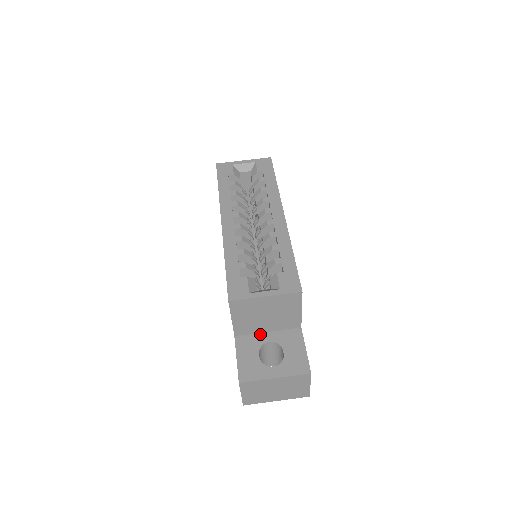
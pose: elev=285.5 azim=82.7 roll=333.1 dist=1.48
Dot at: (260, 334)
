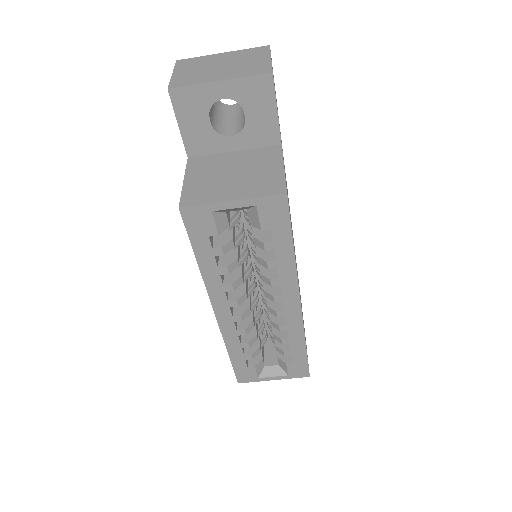
Dot at: occluded
